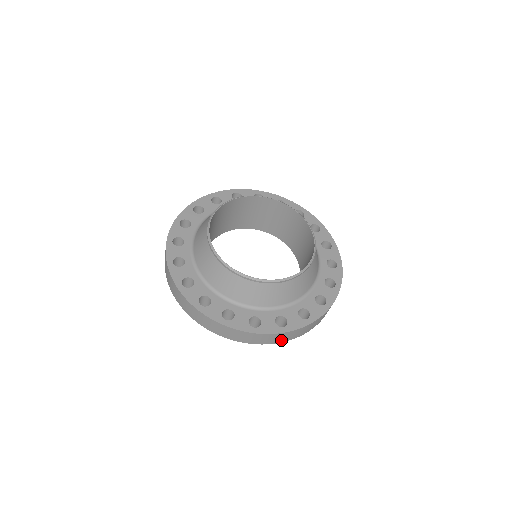
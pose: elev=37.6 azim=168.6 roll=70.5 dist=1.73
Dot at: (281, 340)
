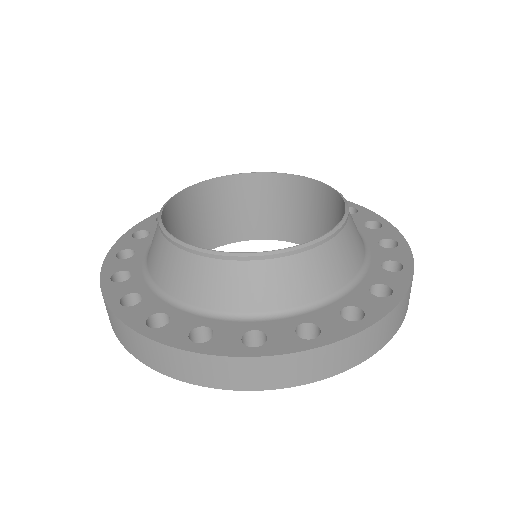
Dot at: (147, 359)
